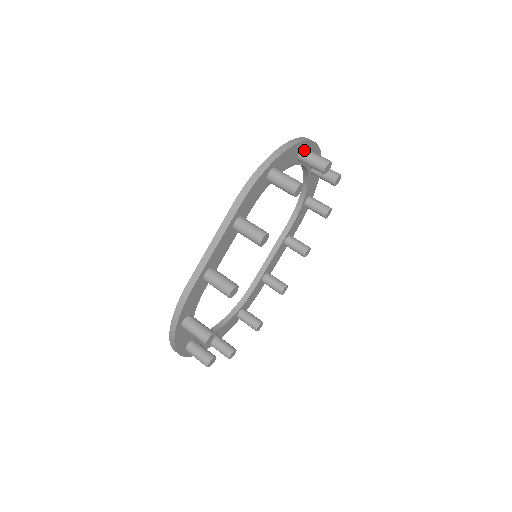
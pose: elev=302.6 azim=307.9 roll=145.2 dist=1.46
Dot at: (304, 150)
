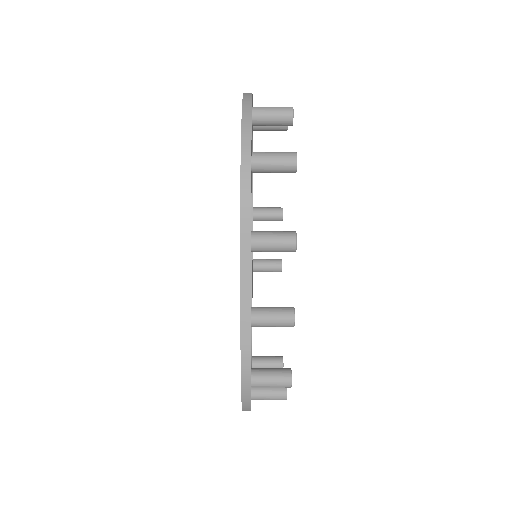
Dot at: (255, 110)
